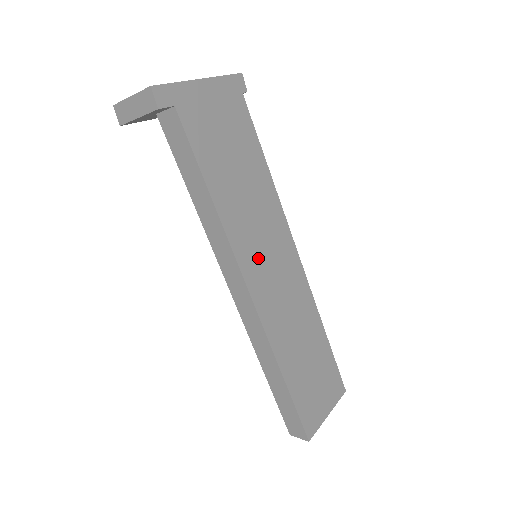
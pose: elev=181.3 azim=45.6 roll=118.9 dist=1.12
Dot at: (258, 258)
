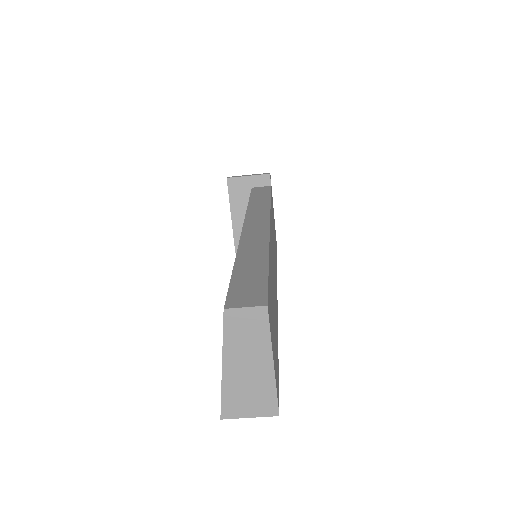
Dot at: (272, 239)
